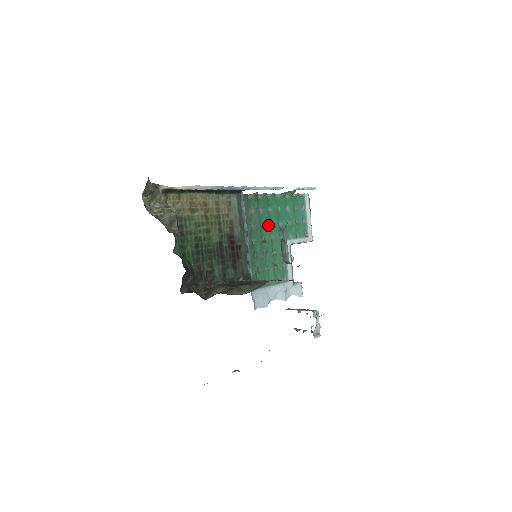
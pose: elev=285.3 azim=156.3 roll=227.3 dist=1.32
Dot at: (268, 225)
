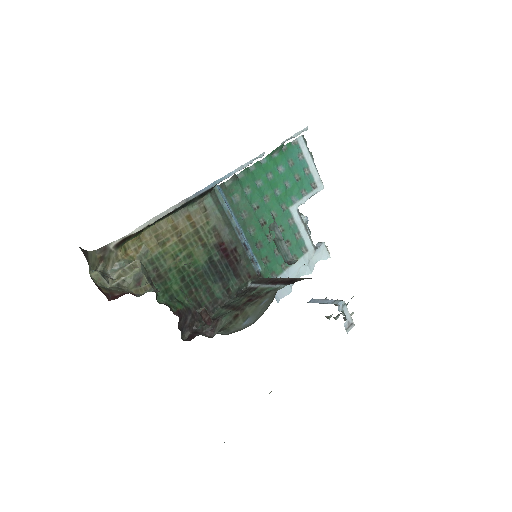
Dot at: (262, 203)
